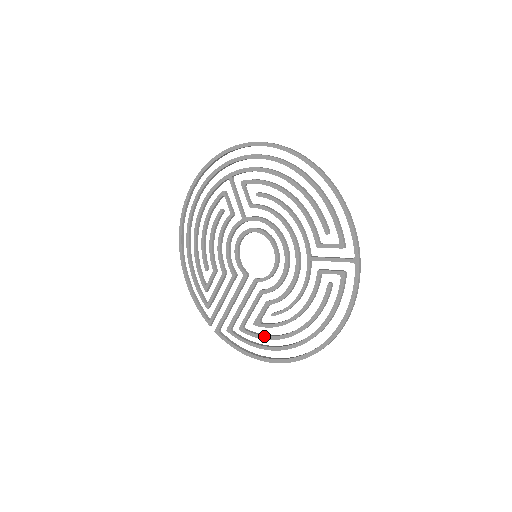
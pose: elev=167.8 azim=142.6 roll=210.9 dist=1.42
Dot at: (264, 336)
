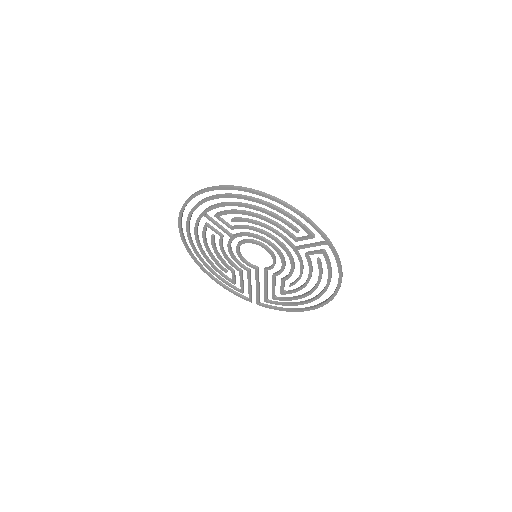
Dot at: (292, 299)
